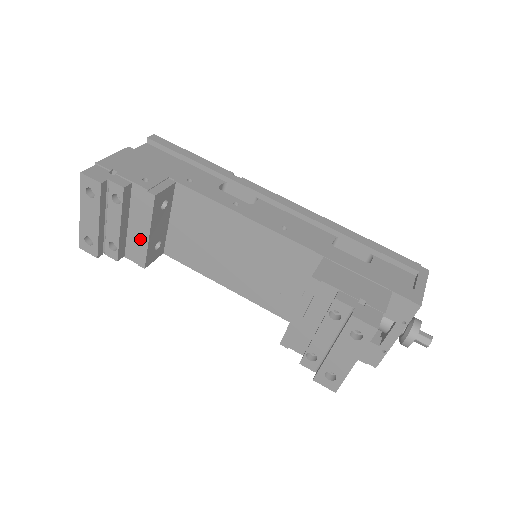
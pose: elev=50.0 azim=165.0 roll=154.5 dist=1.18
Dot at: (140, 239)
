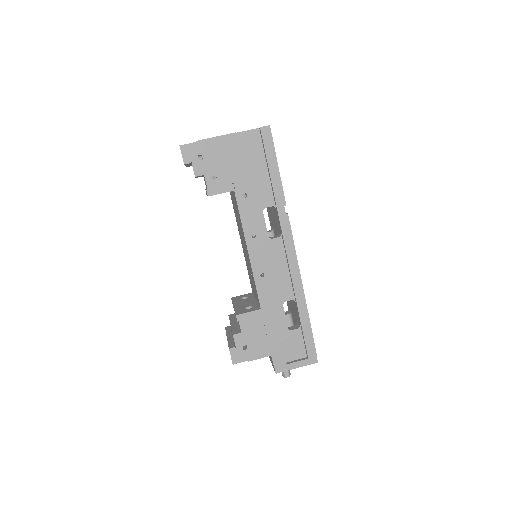
Dot at: occluded
